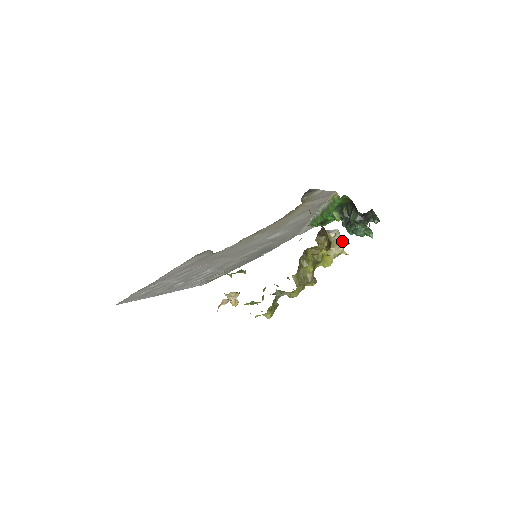
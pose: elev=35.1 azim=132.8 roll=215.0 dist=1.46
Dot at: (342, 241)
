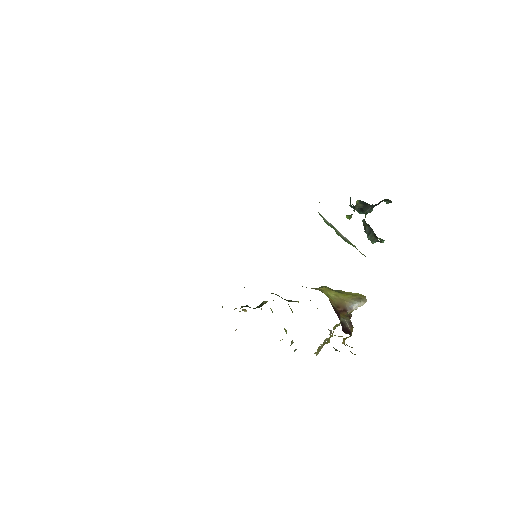
Dot at: (361, 305)
